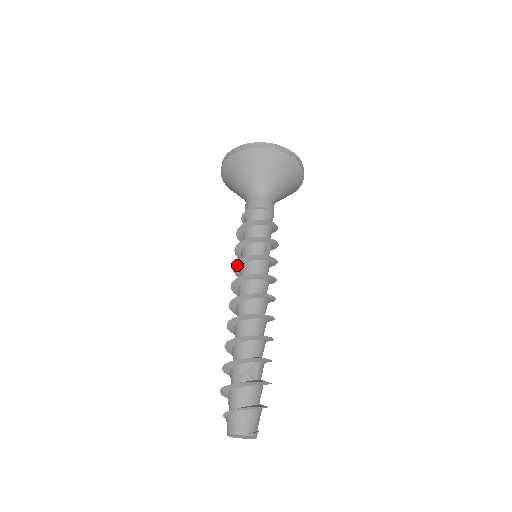
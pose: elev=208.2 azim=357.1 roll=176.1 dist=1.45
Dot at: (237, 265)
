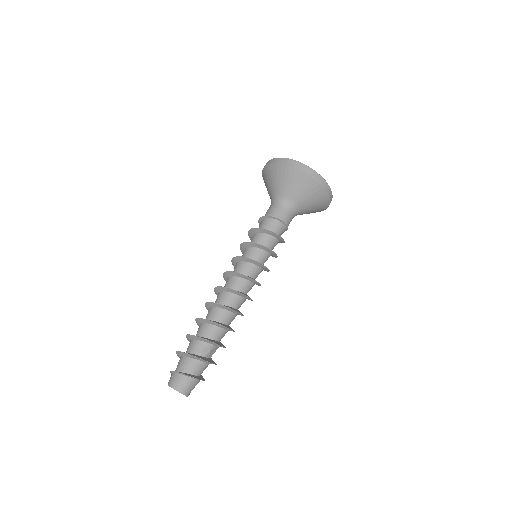
Dot at: (245, 259)
